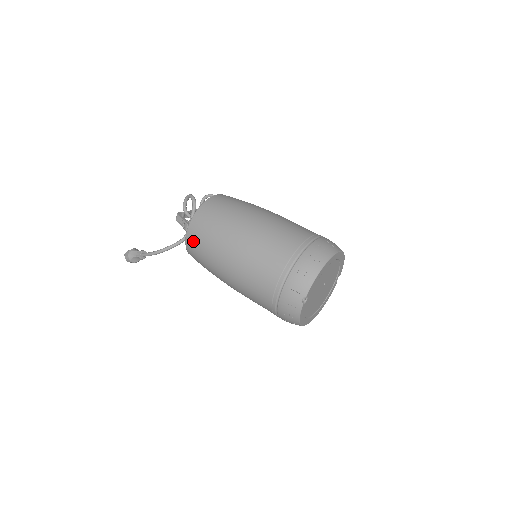
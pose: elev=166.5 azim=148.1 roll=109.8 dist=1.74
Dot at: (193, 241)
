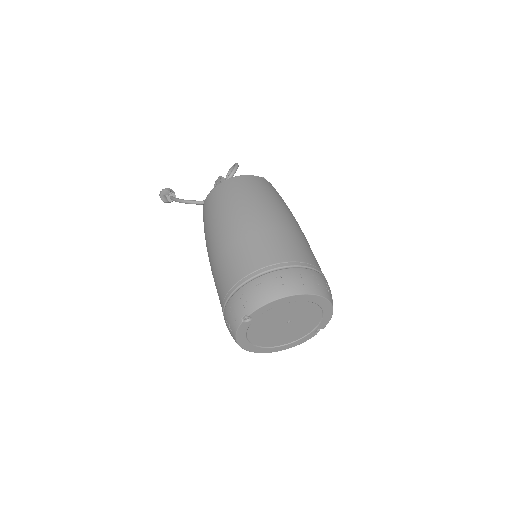
Dot at: (207, 205)
